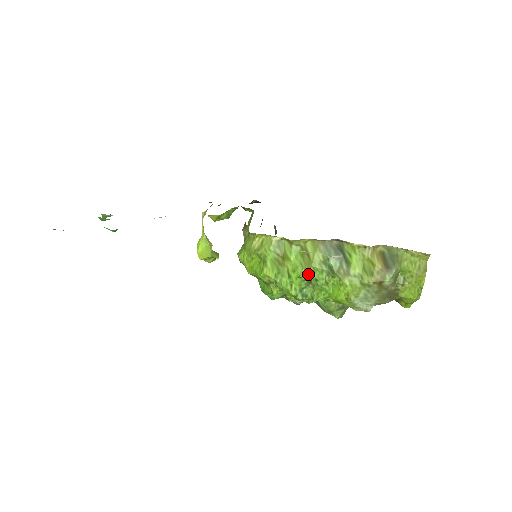
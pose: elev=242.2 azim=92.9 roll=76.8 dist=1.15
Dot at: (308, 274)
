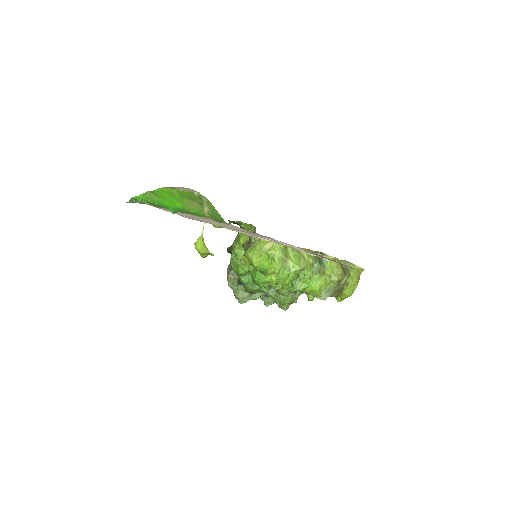
Dot at: (301, 270)
